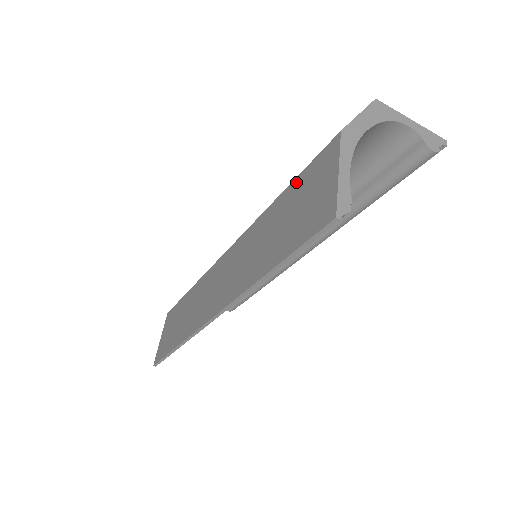
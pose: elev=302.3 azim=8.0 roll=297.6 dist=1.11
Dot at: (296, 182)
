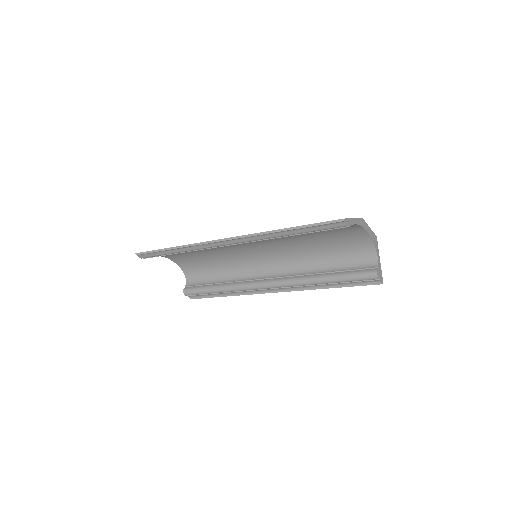
Dot at: occluded
